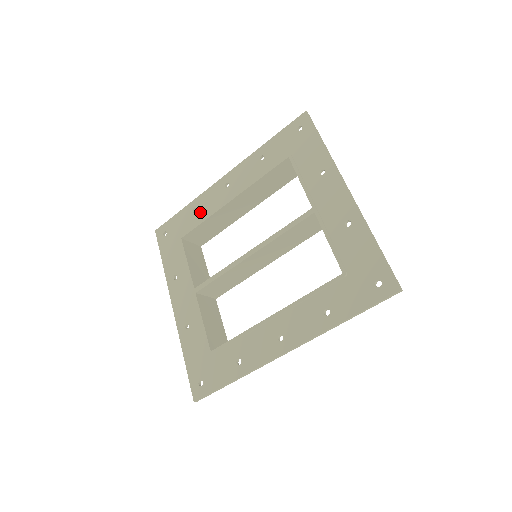
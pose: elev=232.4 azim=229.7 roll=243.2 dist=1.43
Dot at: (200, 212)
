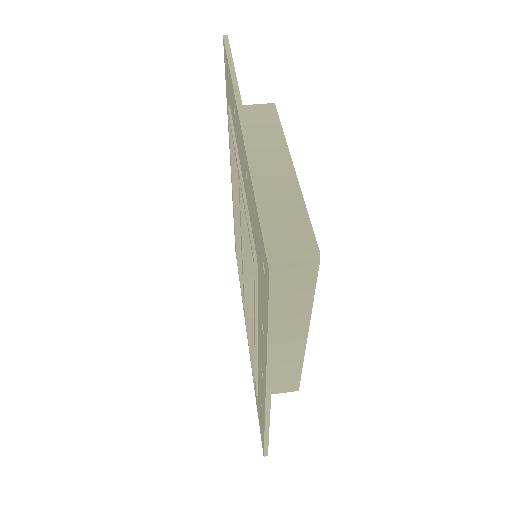
Dot at: occluded
